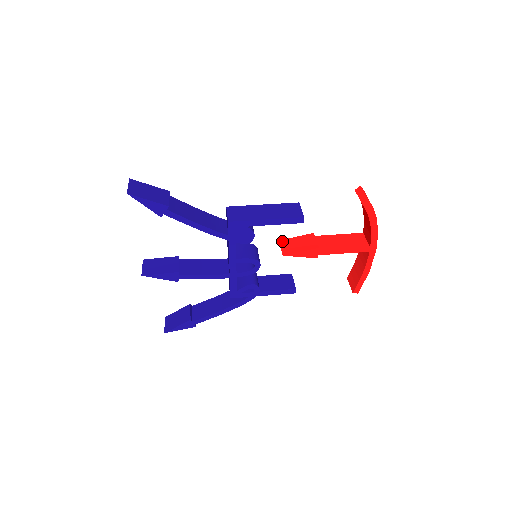
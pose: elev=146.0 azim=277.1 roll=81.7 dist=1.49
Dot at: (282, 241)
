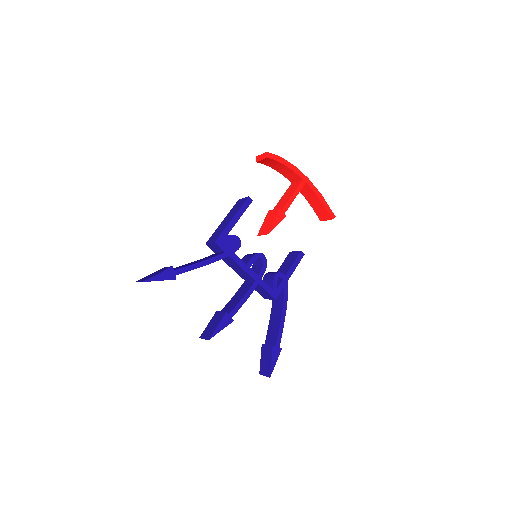
Dot at: (259, 234)
